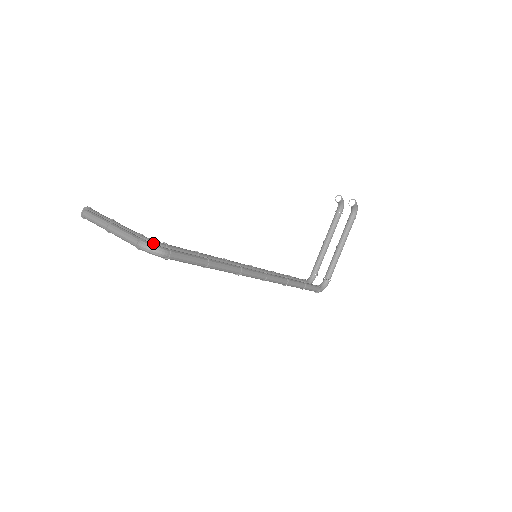
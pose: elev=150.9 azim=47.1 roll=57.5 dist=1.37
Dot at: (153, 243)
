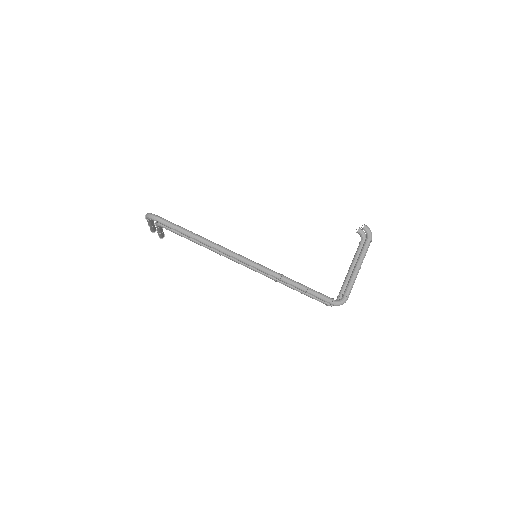
Dot at: occluded
